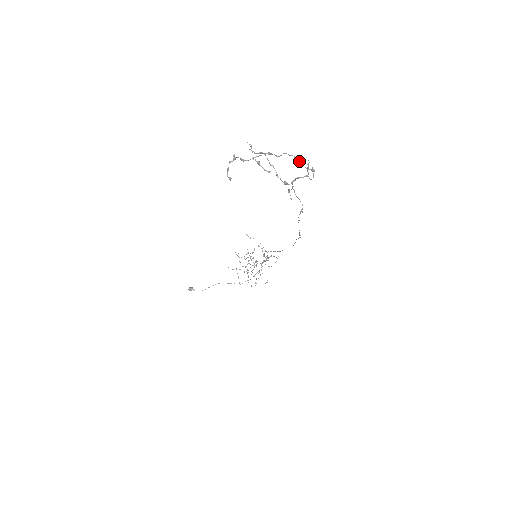
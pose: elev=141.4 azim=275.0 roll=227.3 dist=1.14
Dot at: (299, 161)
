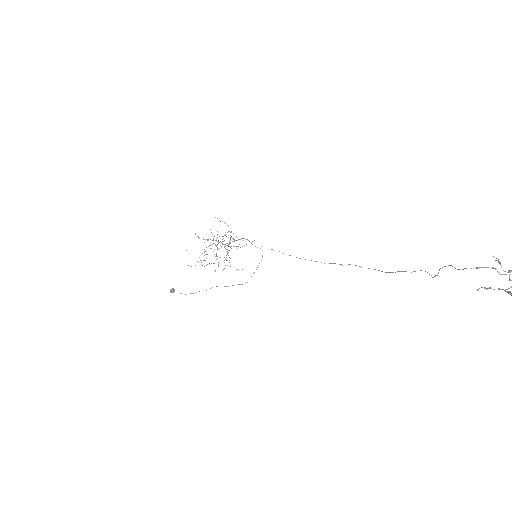
Dot at: out of frame
